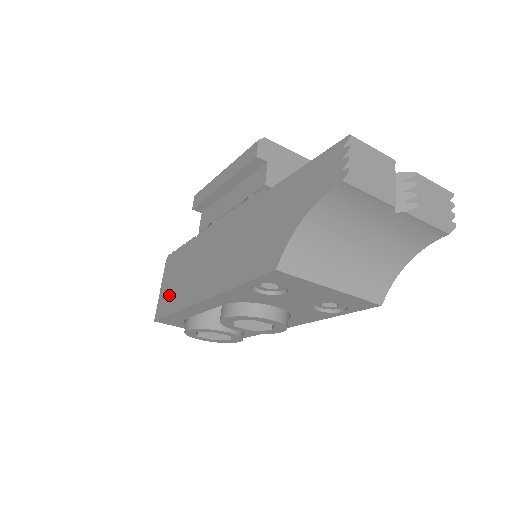
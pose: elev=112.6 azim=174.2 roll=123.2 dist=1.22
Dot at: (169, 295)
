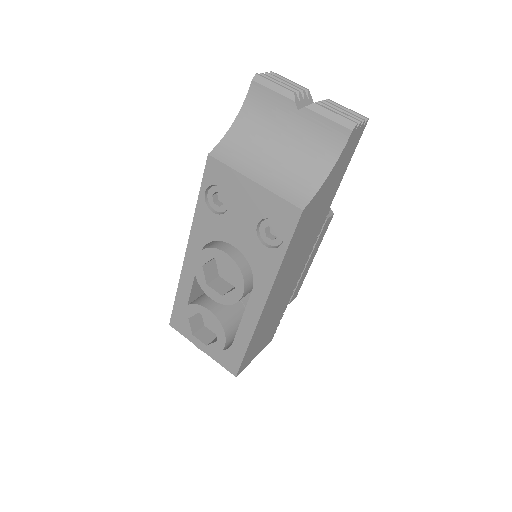
Dot at: occluded
